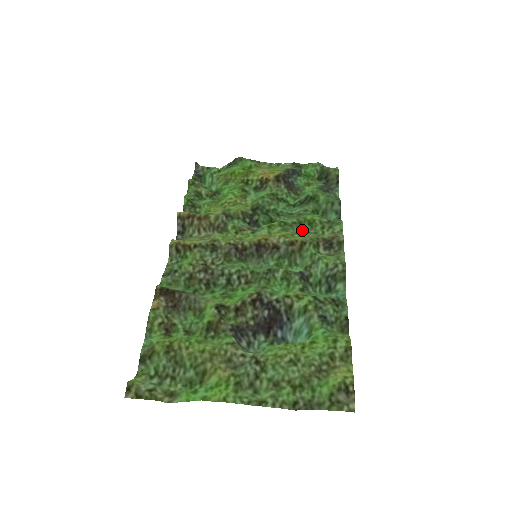
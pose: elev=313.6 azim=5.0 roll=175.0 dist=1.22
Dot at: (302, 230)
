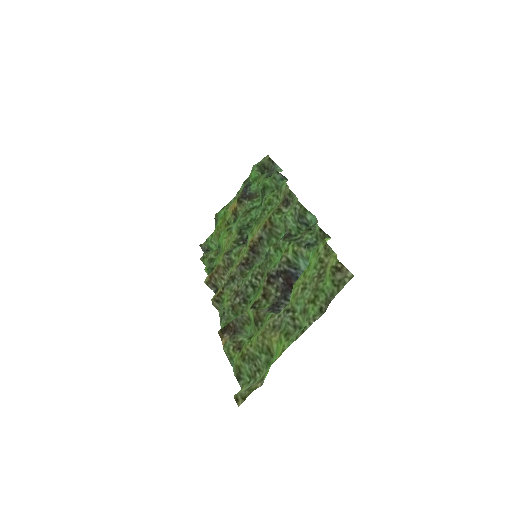
Dot at: (268, 212)
